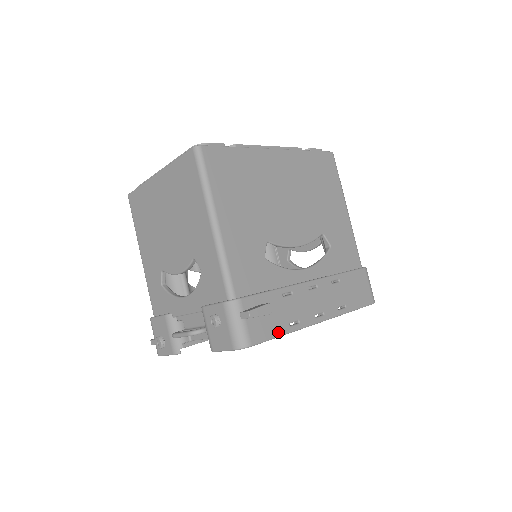
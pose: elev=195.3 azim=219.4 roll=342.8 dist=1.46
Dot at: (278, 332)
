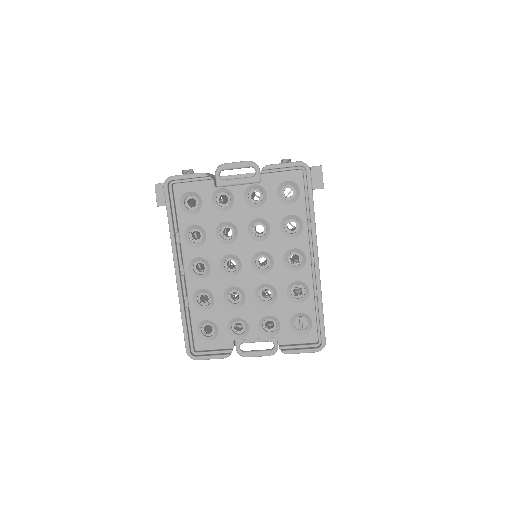
Dot at: (313, 203)
